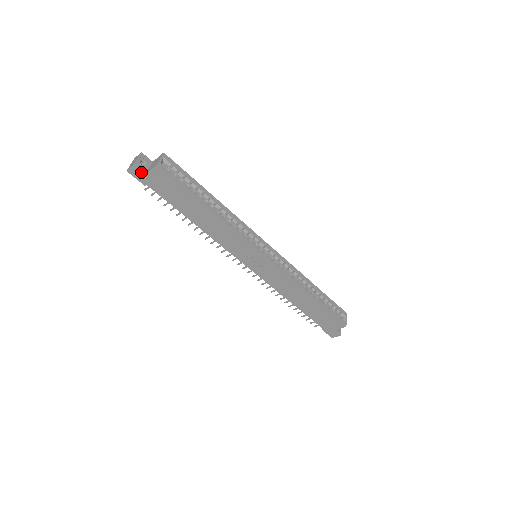
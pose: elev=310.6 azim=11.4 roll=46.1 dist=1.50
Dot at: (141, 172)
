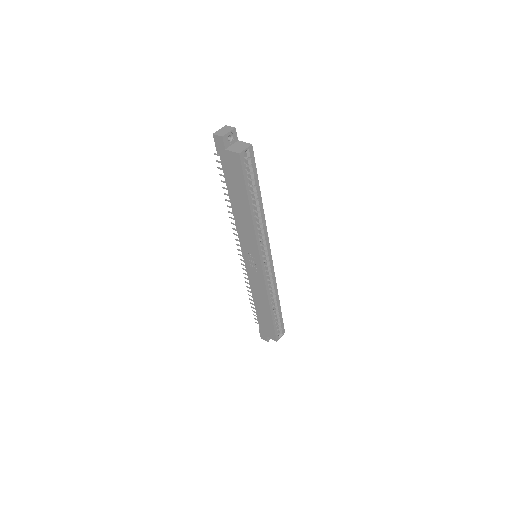
Dot at: (223, 145)
